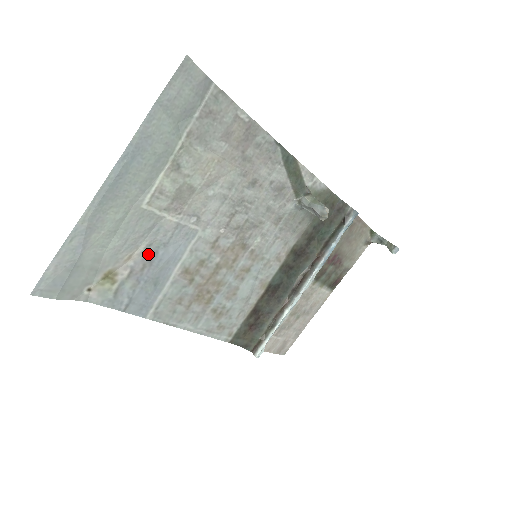
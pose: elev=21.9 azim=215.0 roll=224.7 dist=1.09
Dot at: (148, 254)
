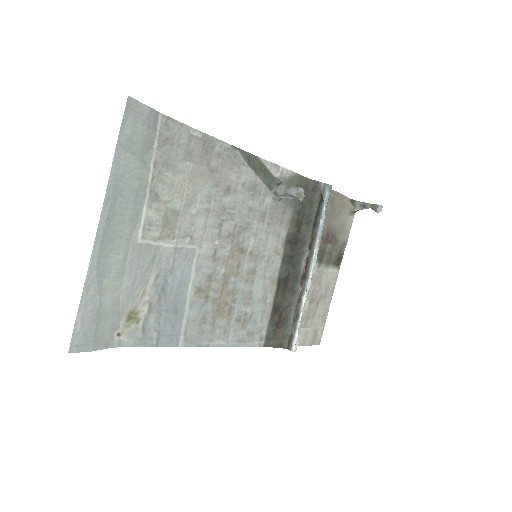
Dot at: (159, 285)
